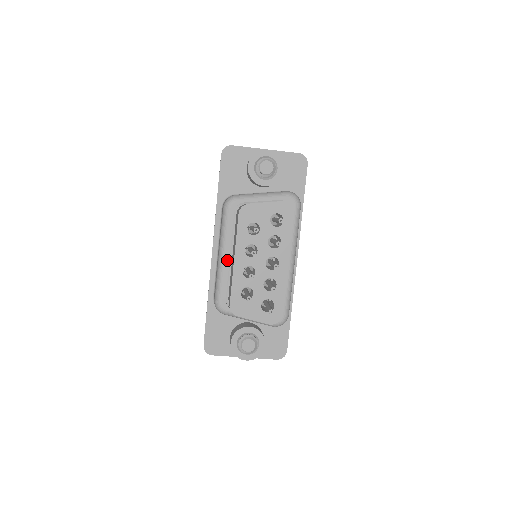
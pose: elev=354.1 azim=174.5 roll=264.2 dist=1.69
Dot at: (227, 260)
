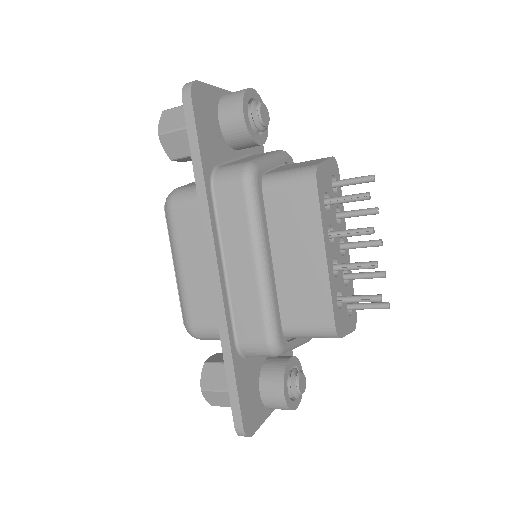
Dot at: (271, 268)
